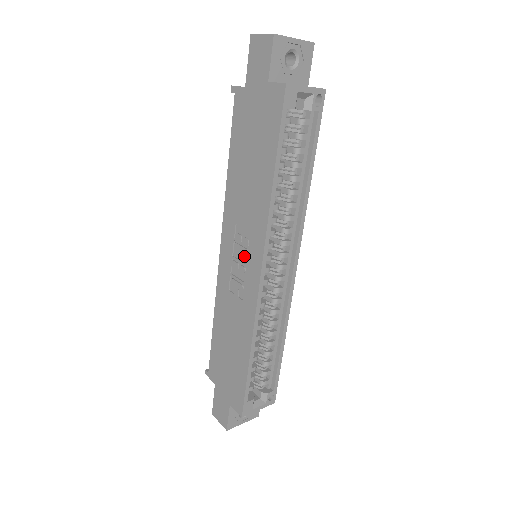
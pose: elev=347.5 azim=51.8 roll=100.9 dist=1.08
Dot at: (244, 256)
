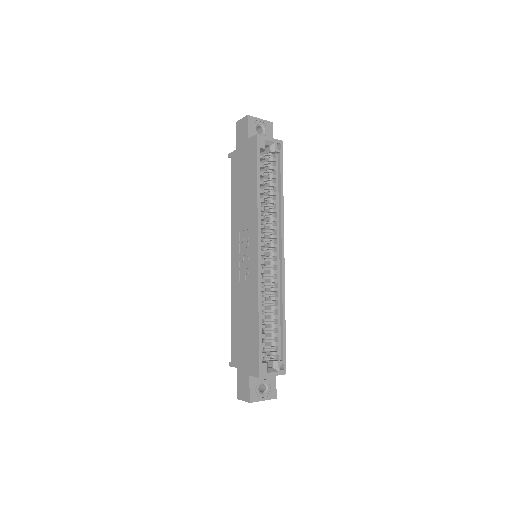
Dot at: (246, 249)
